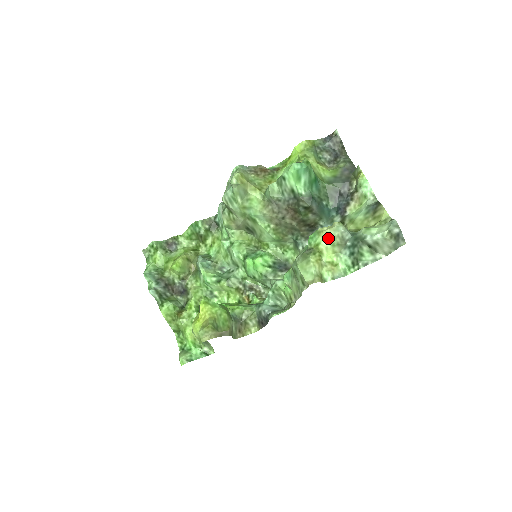
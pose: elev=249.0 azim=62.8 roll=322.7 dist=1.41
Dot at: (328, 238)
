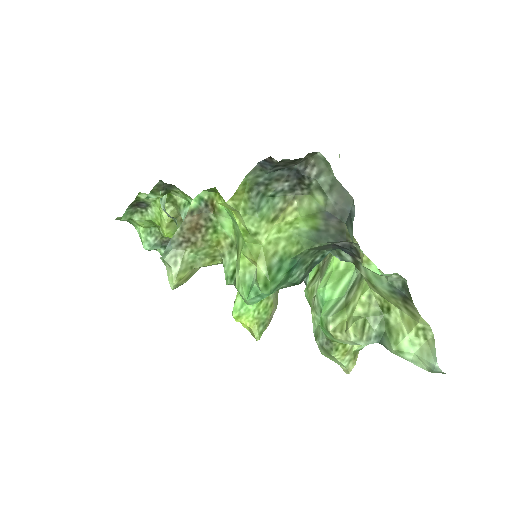
Dot at: occluded
